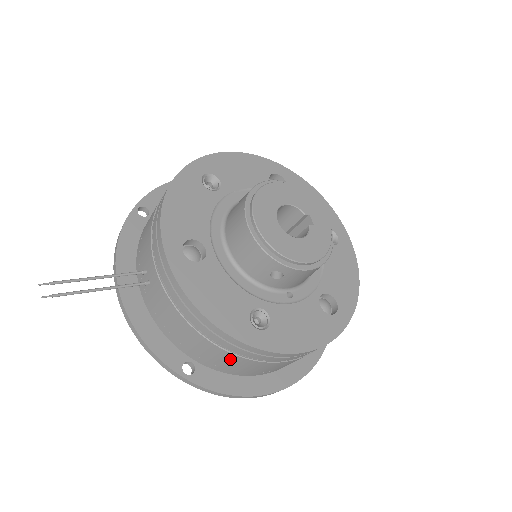
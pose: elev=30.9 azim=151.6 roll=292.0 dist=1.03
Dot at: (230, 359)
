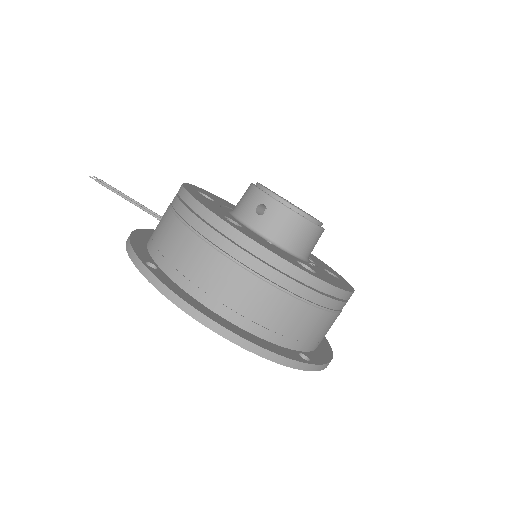
Dot at: (192, 248)
